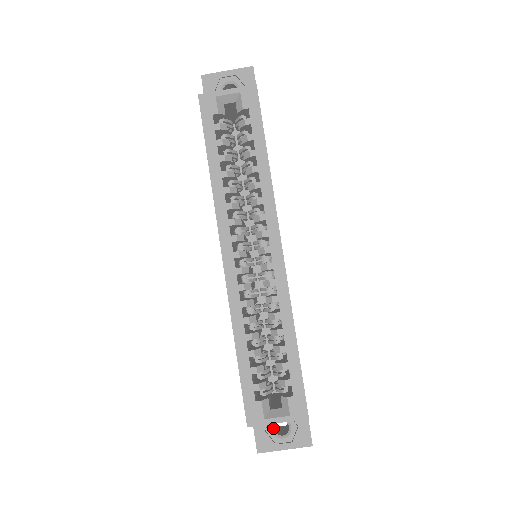
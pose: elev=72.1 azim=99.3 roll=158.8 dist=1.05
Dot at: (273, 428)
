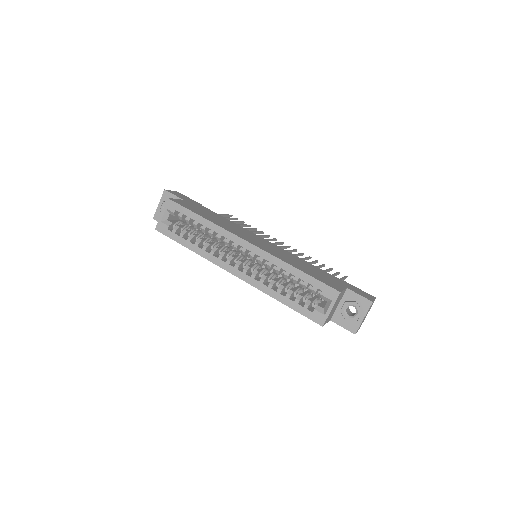
Dot at: (348, 316)
